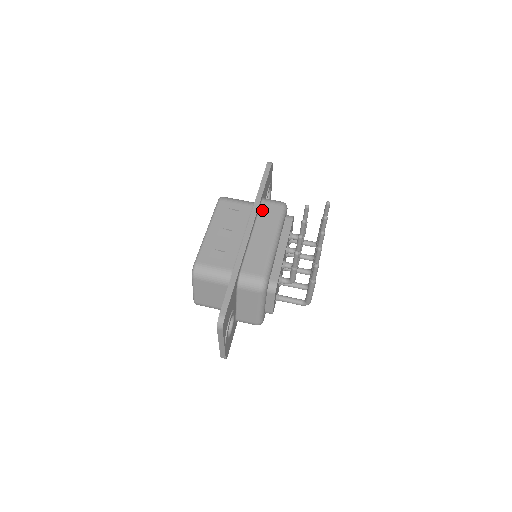
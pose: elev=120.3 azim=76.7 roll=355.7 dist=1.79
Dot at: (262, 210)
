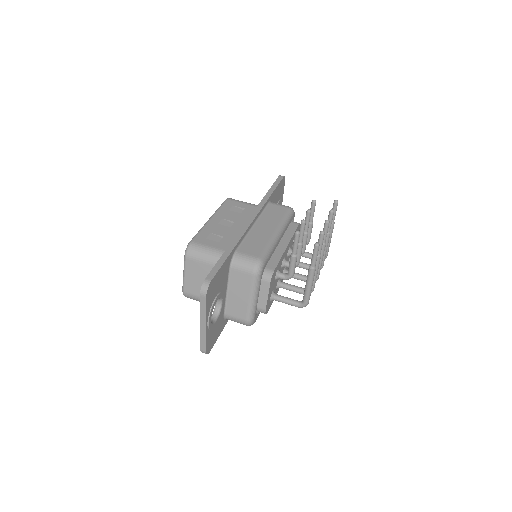
Dot at: (268, 209)
